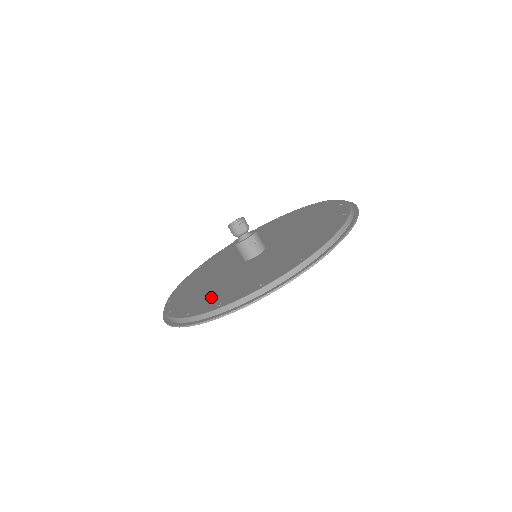
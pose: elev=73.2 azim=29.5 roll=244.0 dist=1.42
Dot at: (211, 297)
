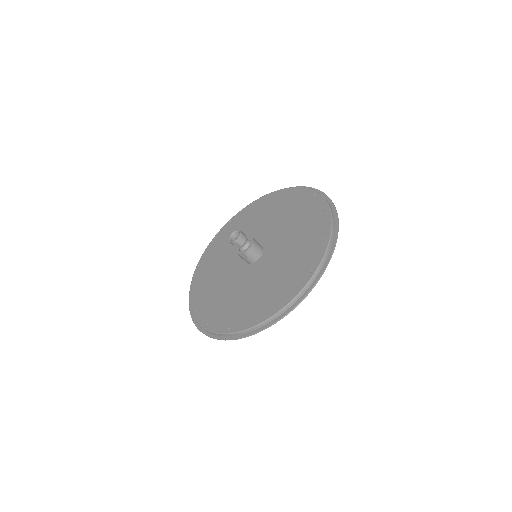
Dot at: (205, 288)
